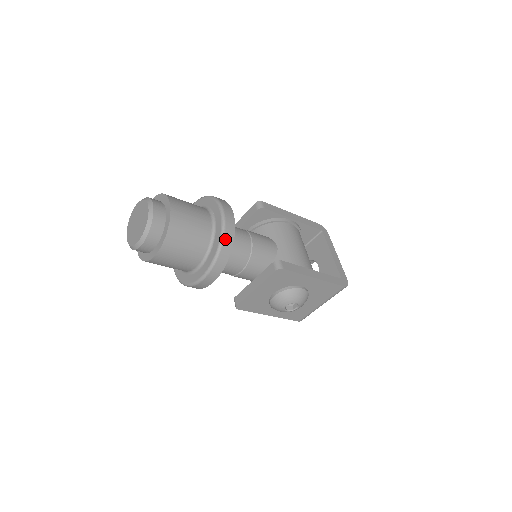
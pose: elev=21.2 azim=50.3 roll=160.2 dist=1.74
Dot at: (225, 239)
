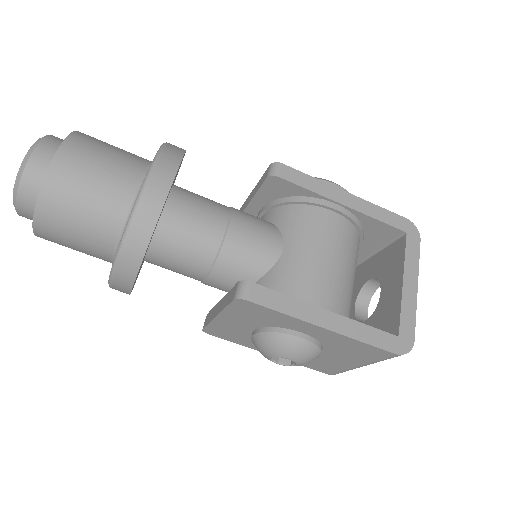
Dot at: (134, 227)
